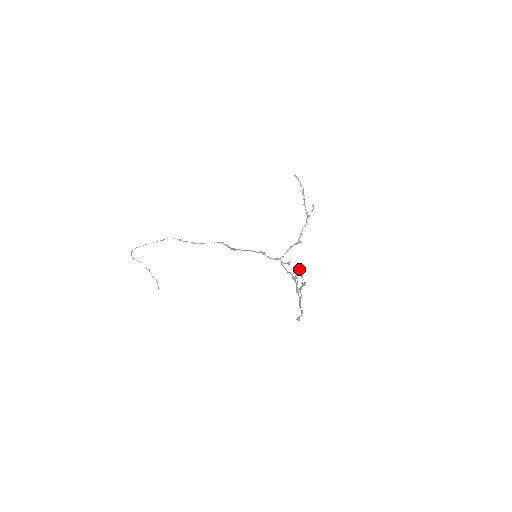
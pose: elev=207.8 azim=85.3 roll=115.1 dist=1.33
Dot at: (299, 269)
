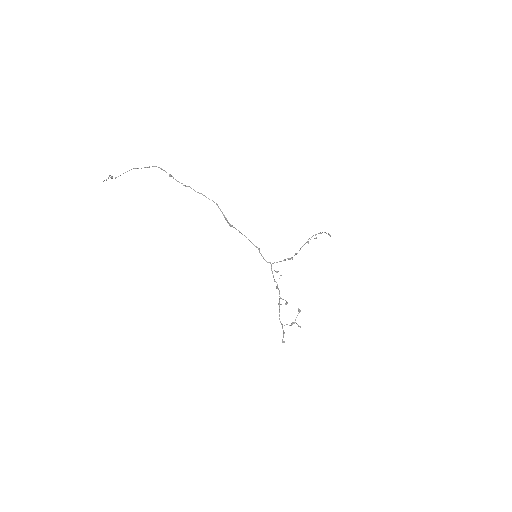
Dot at: (298, 311)
